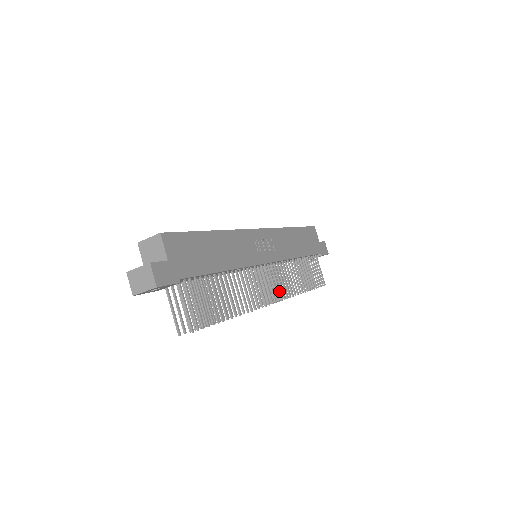
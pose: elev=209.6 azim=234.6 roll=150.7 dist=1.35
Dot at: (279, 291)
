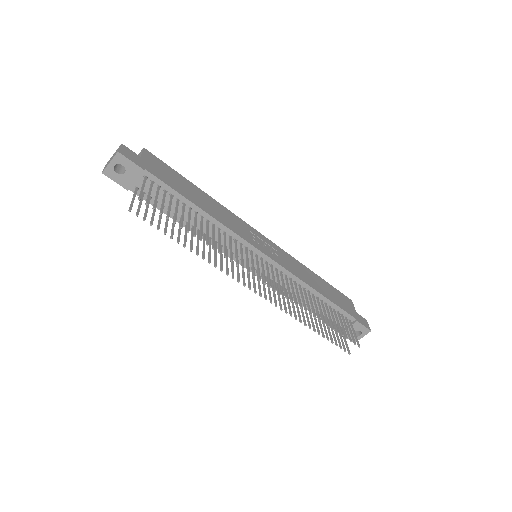
Dot at: (274, 283)
